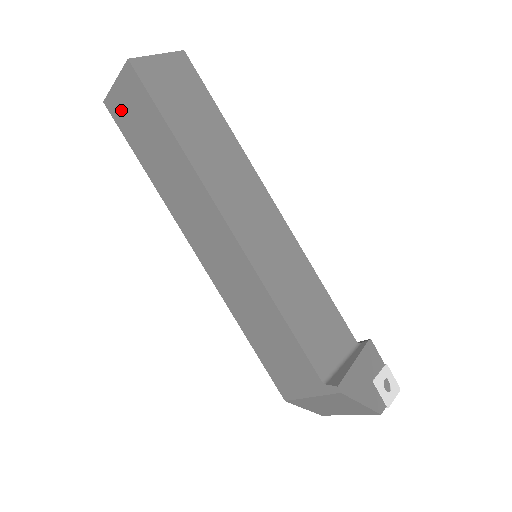
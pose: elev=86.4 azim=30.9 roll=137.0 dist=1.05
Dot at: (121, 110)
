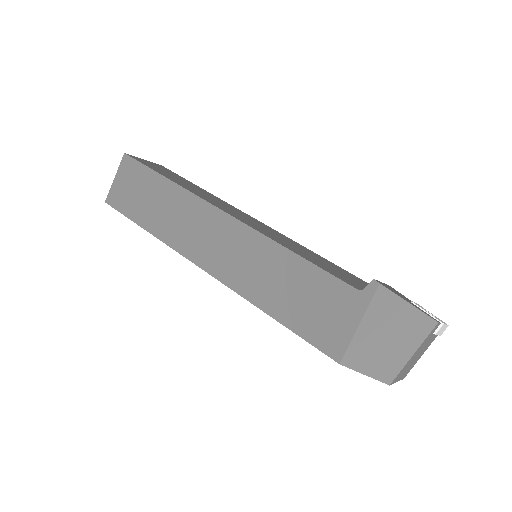
Dot at: (120, 195)
